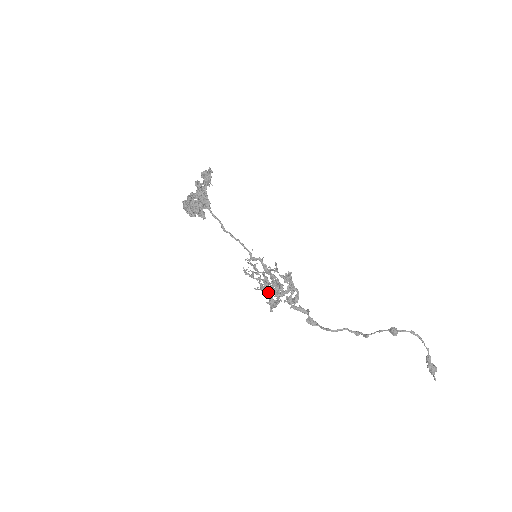
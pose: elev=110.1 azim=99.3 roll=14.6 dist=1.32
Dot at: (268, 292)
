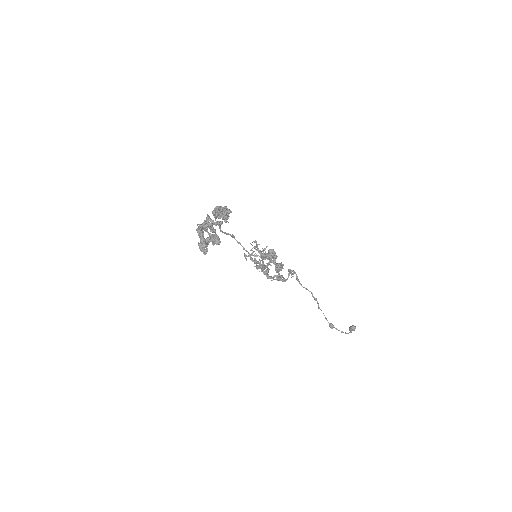
Dot at: occluded
